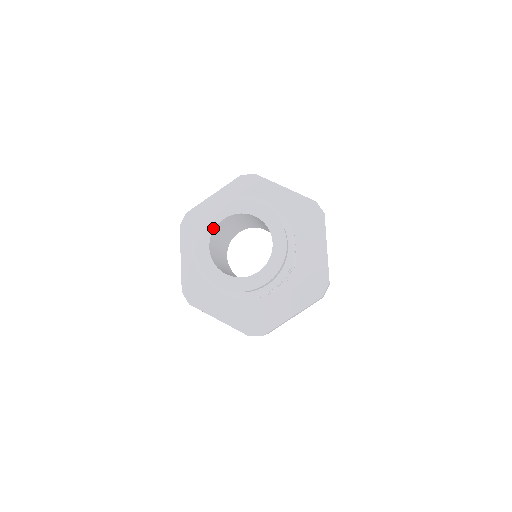
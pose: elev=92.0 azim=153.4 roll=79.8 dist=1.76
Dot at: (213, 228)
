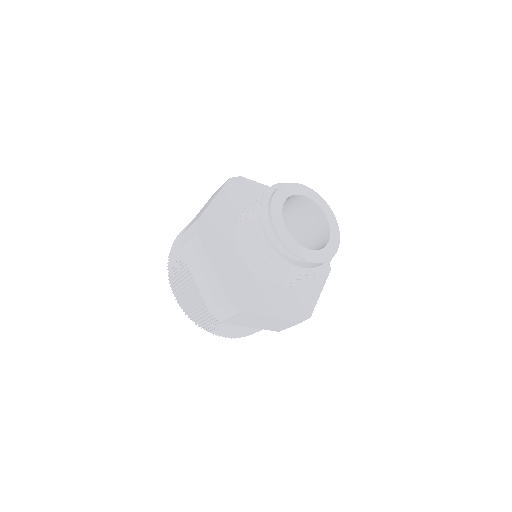
Dot at: (281, 210)
